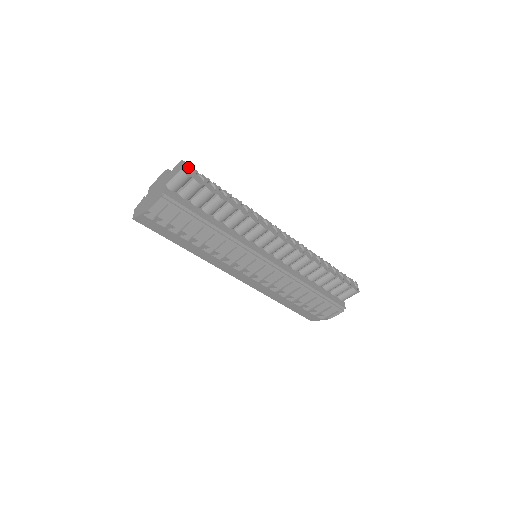
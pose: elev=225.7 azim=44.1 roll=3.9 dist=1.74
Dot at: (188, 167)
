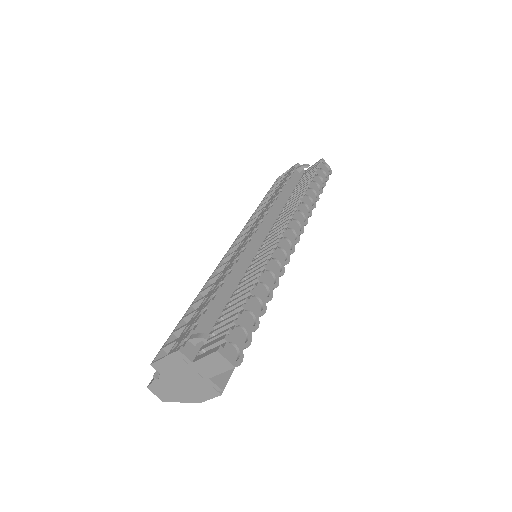
Dot at: (225, 345)
